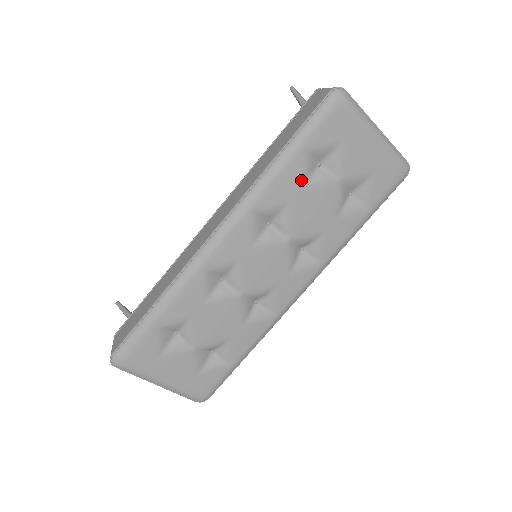
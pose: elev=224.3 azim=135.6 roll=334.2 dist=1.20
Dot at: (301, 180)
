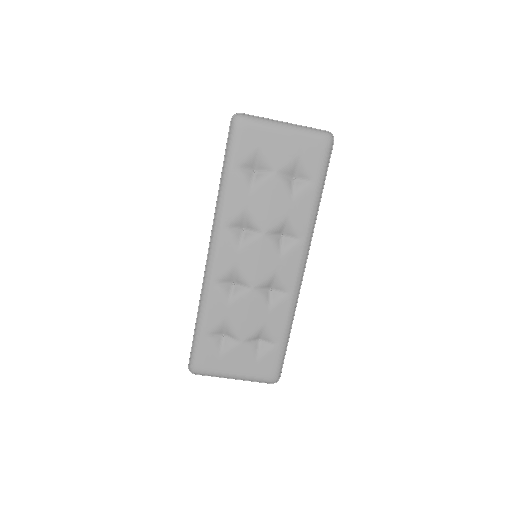
Dot at: (246, 188)
